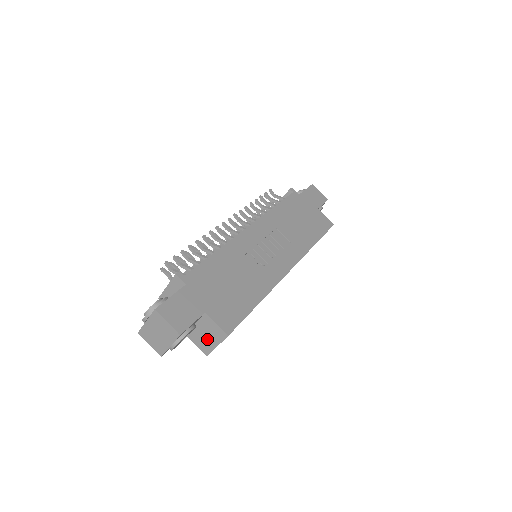
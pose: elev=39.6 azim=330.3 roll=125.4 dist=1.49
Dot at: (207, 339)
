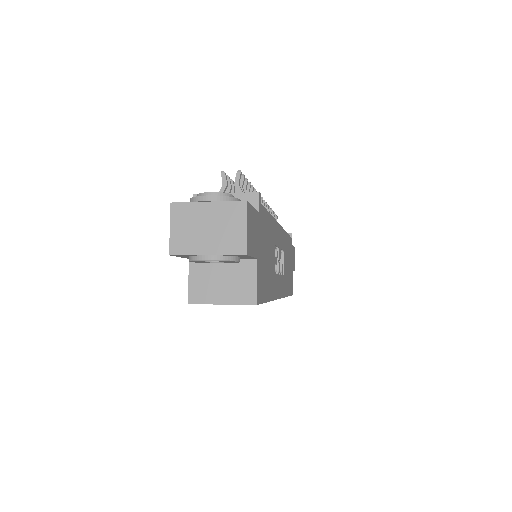
Dot at: (218, 286)
